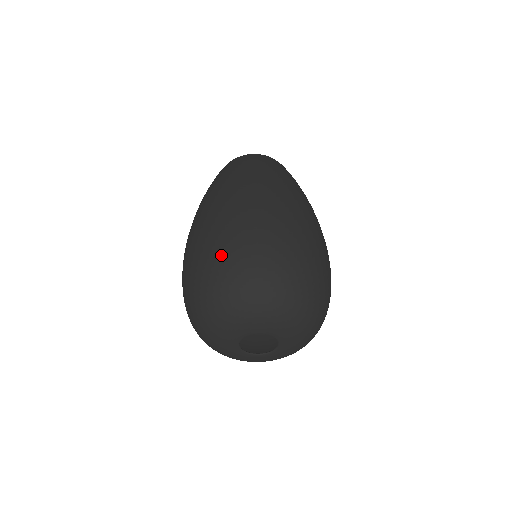
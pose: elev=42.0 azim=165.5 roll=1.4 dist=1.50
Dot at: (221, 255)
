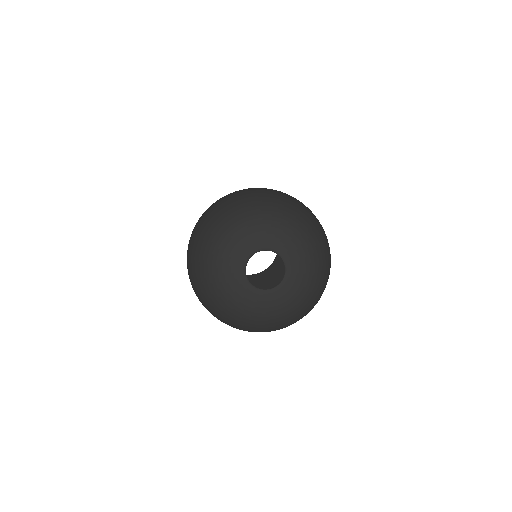
Dot at: (297, 200)
